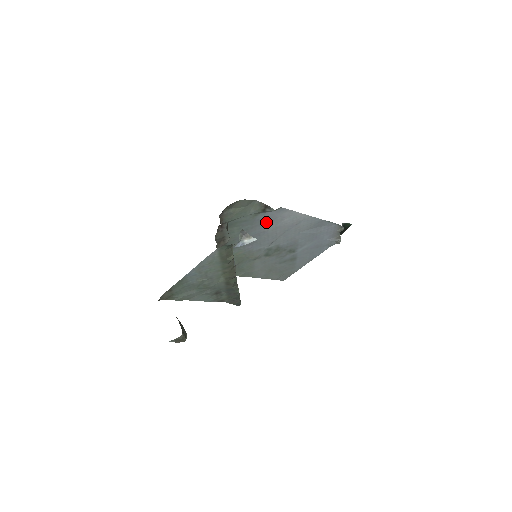
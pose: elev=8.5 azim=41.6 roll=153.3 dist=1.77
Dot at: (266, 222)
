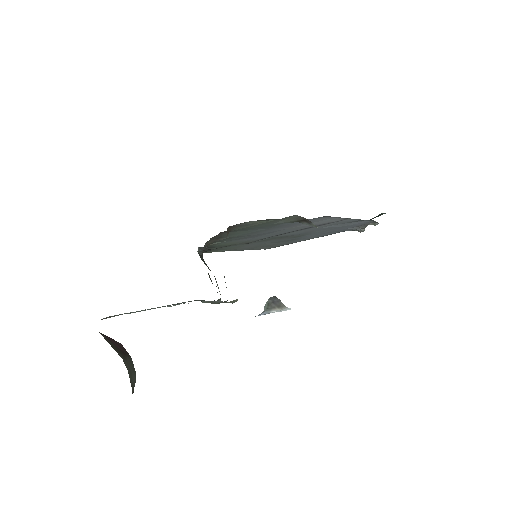
Dot at: (290, 225)
